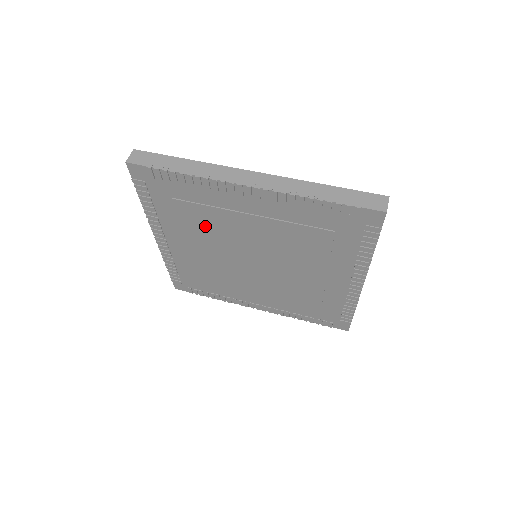
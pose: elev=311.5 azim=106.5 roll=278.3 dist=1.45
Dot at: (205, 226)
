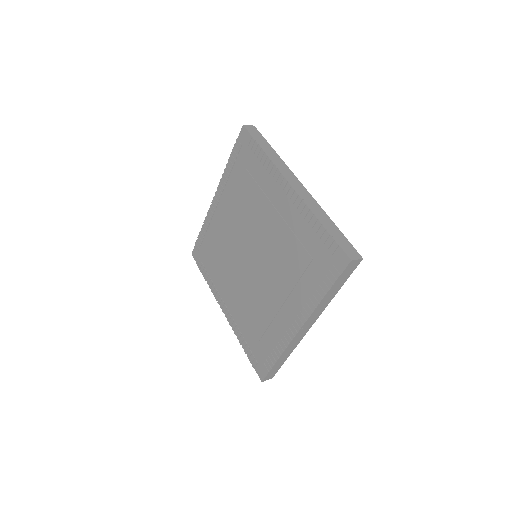
Dot at: (247, 204)
